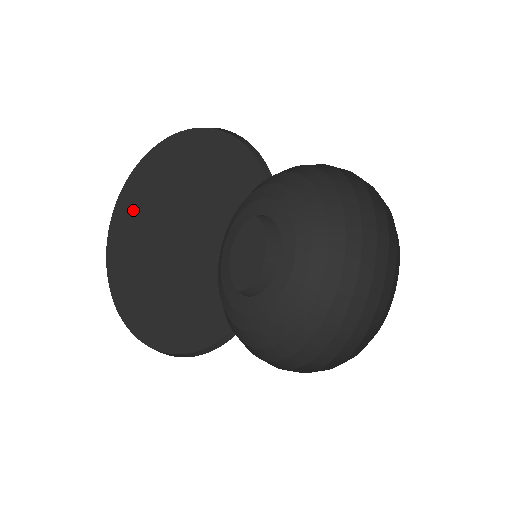
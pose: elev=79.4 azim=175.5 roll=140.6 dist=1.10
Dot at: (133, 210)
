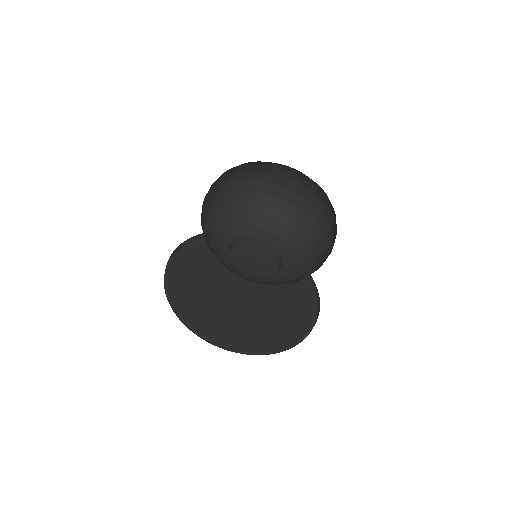
Dot at: (184, 305)
